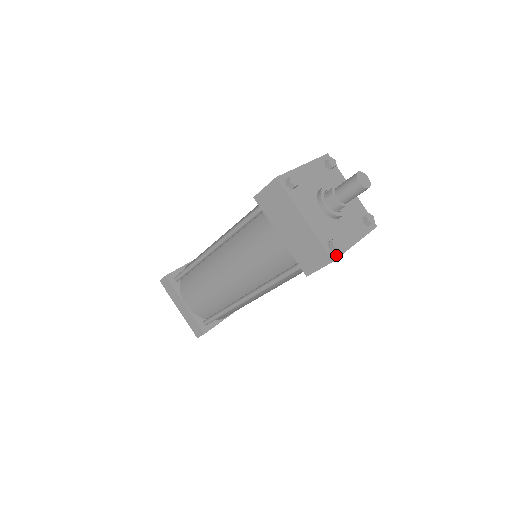
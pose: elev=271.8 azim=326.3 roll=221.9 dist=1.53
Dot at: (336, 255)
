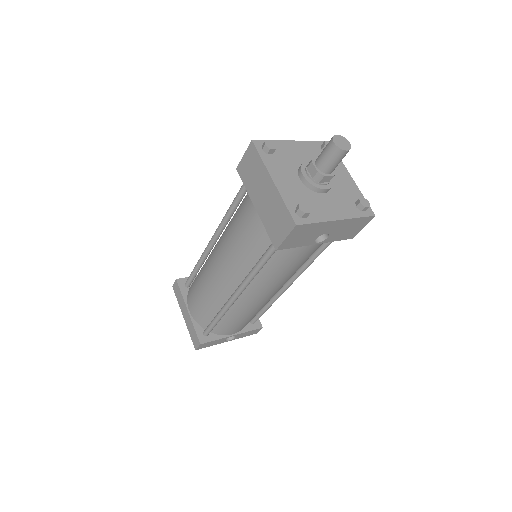
Dot at: (303, 221)
